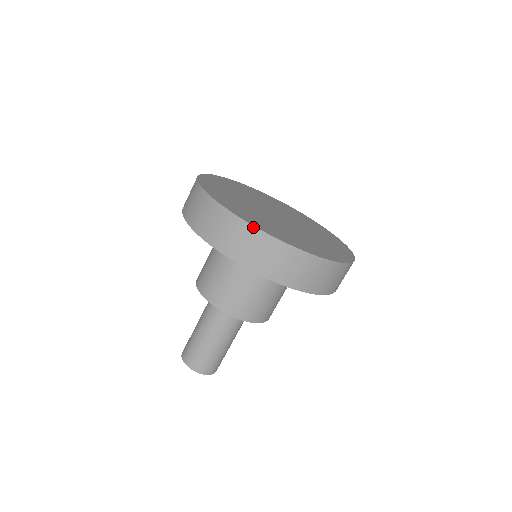
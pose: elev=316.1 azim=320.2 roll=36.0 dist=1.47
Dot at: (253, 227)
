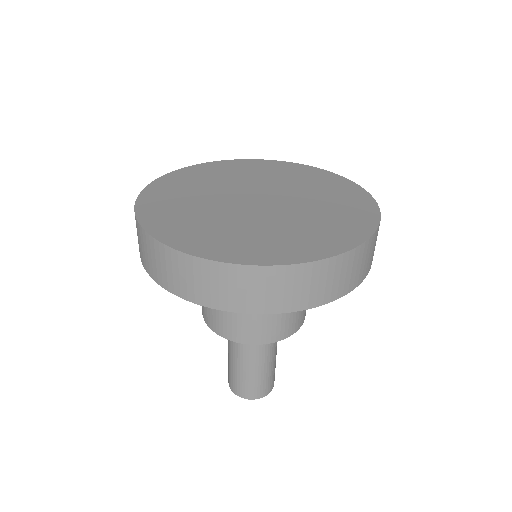
Dot at: (135, 216)
